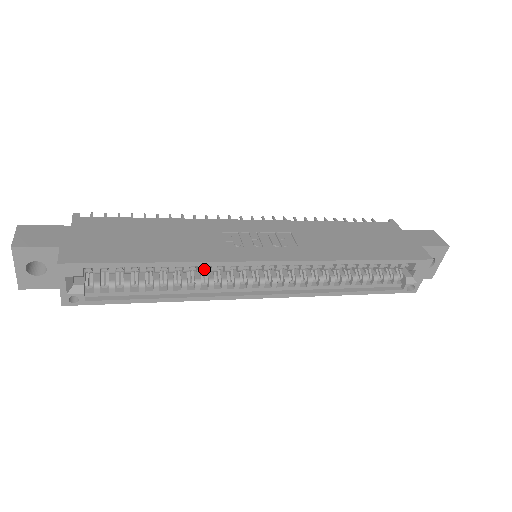
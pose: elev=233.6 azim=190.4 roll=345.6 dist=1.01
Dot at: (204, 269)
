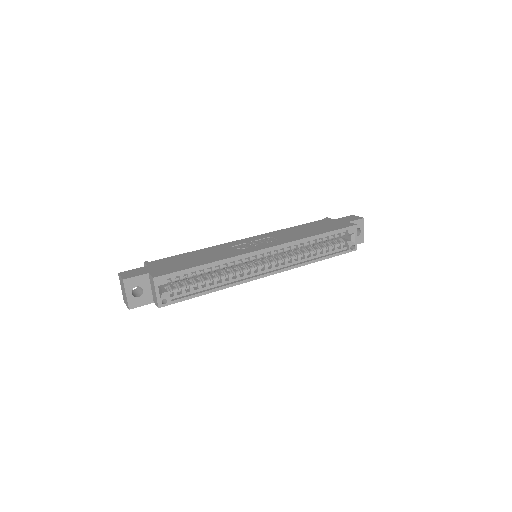
Dot at: (231, 265)
